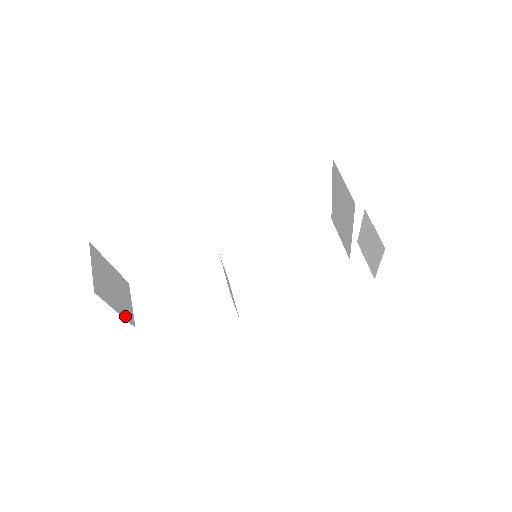
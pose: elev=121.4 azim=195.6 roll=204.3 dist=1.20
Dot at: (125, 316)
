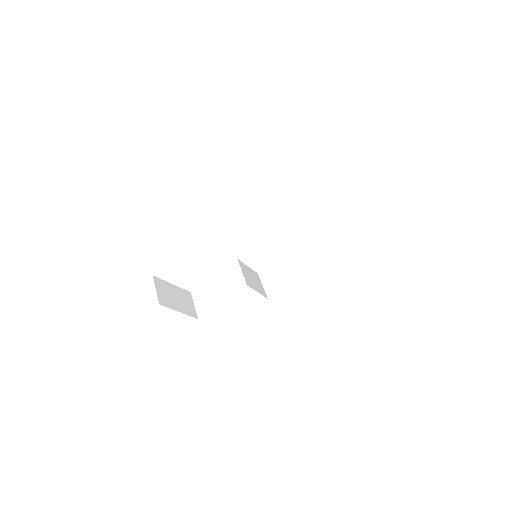
Dot at: (188, 313)
